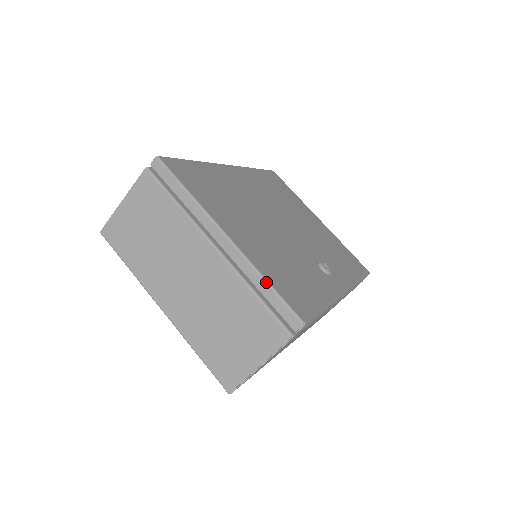
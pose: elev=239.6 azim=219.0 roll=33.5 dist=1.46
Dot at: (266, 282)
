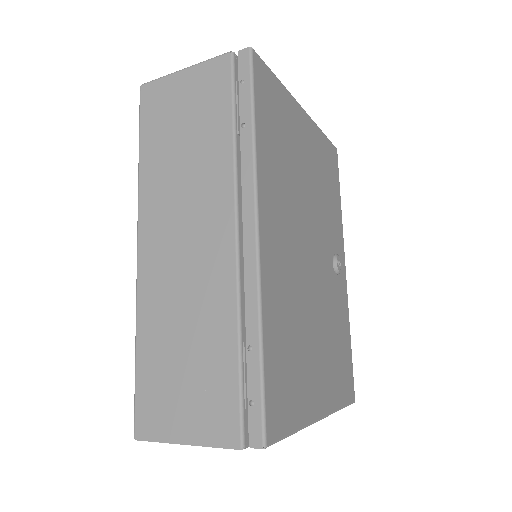
Dot at: occluded
